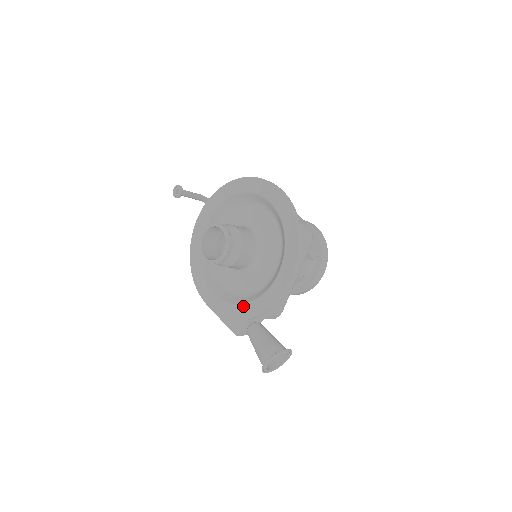
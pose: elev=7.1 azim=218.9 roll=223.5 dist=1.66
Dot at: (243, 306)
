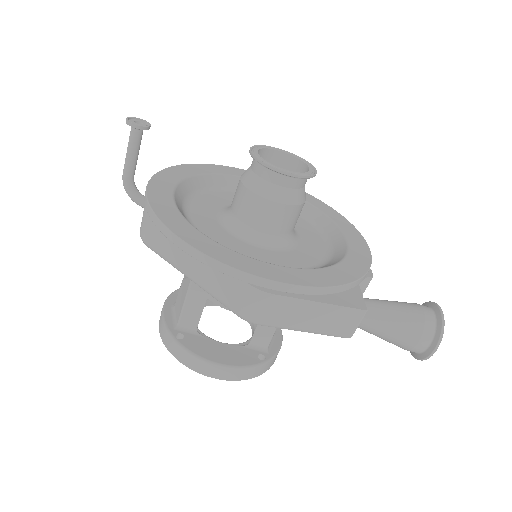
Dot at: (341, 265)
